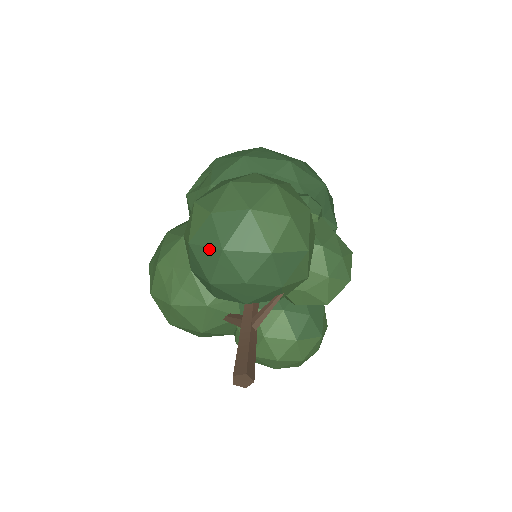
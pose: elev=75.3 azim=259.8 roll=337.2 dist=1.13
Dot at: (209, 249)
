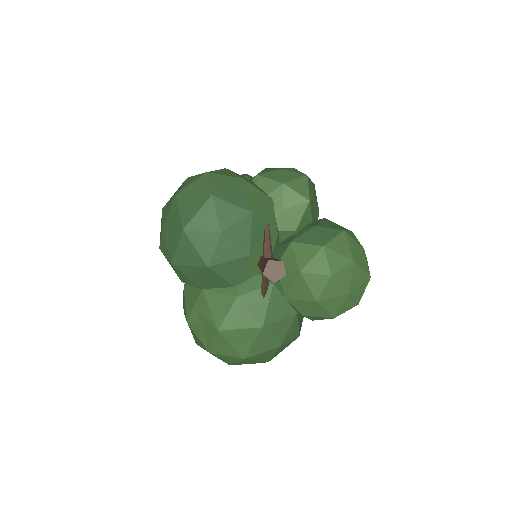
Dot at: (180, 244)
